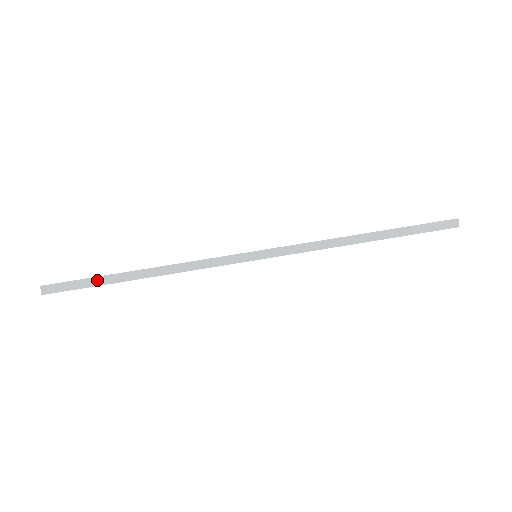
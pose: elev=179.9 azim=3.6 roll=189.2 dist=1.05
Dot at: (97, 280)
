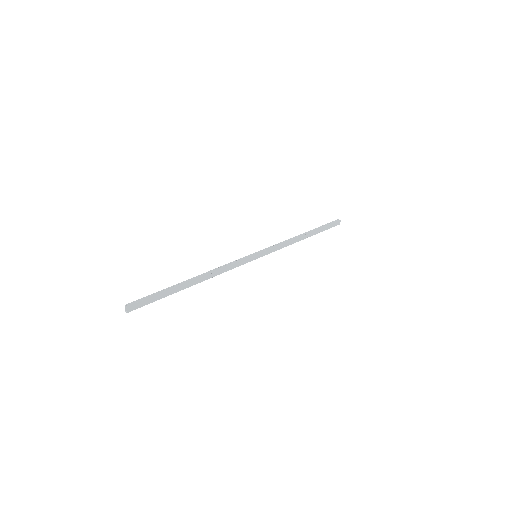
Dot at: (167, 293)
